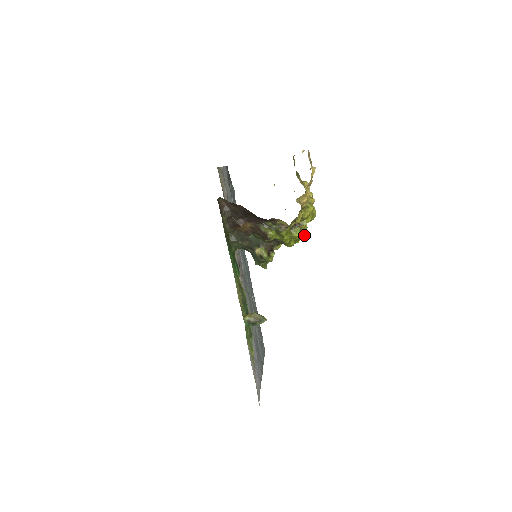
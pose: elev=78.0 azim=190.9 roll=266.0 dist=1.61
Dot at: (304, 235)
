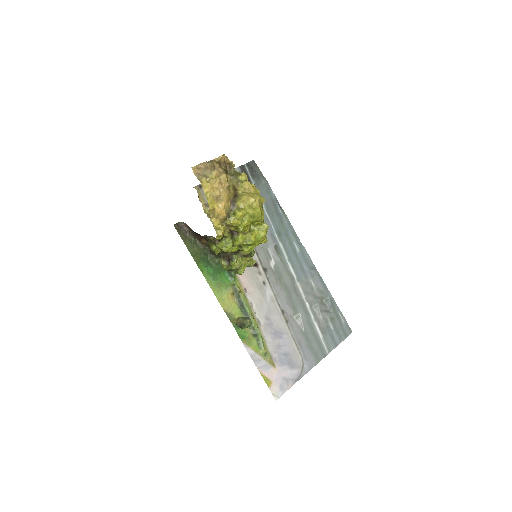
Dot at: (263, 235)
